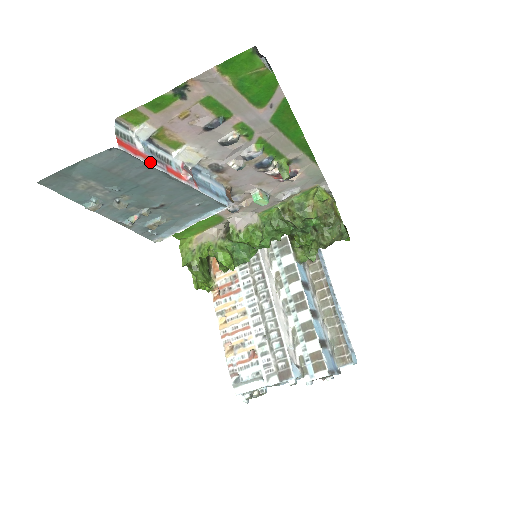
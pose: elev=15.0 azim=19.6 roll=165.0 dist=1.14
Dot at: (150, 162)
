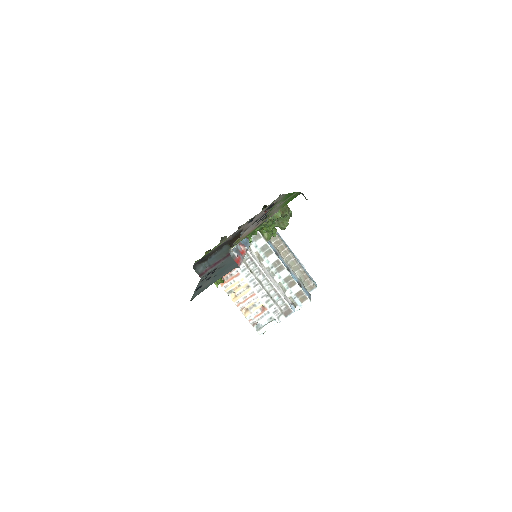
Dot at: (241, 259)
